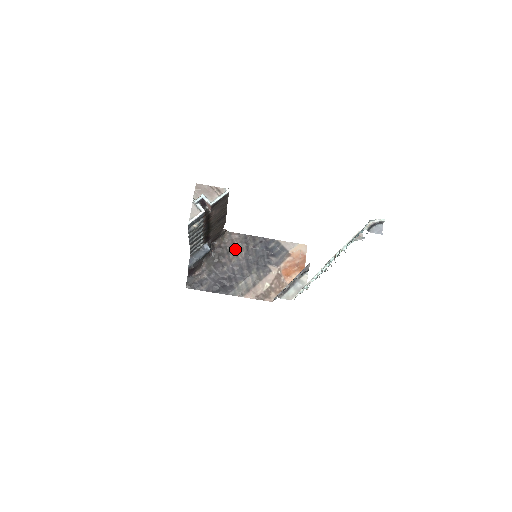
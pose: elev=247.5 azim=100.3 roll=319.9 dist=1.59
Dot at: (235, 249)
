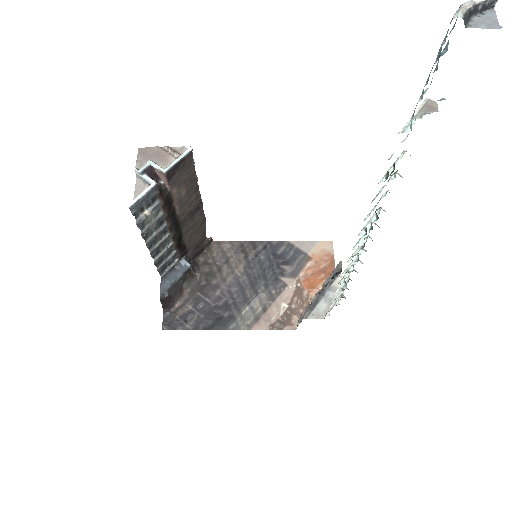
Dot at: (229, 263)
